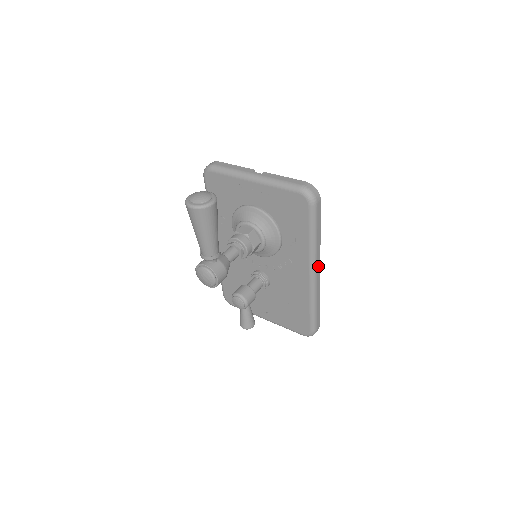
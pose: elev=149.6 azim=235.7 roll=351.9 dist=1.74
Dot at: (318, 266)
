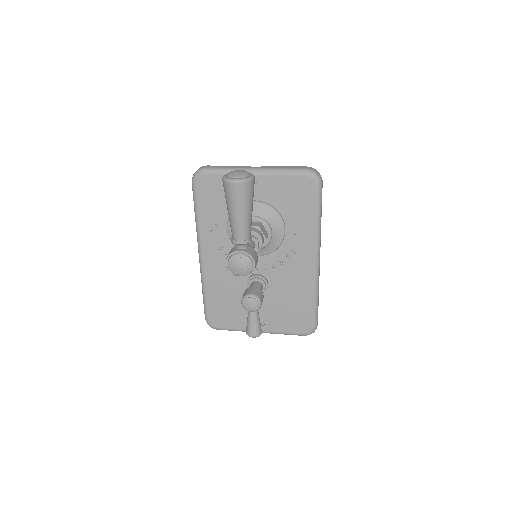
Dot at: occluded
